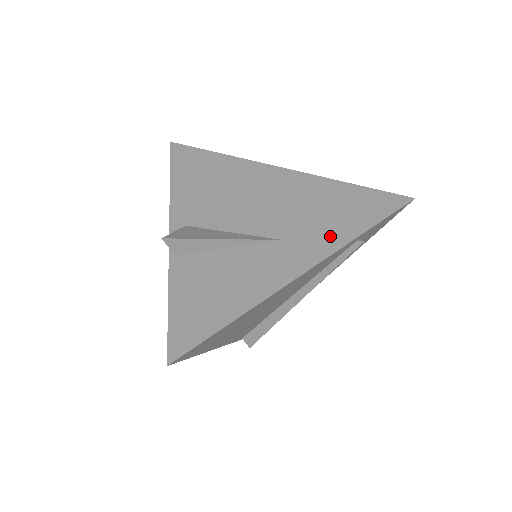
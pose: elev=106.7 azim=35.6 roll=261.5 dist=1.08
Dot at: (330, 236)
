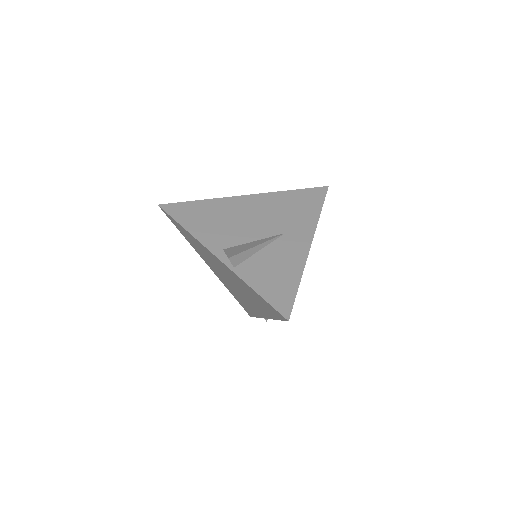
Dot at: (307, 221)
